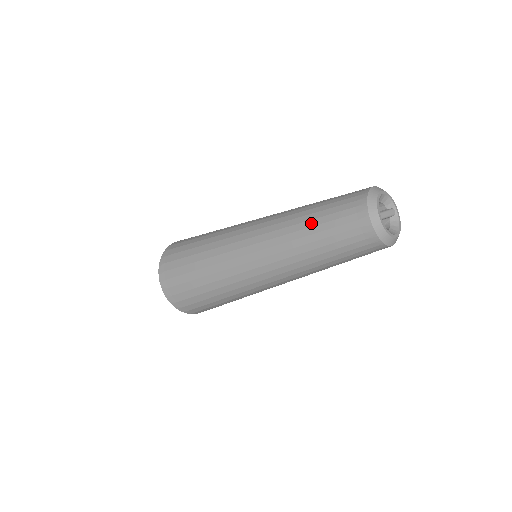
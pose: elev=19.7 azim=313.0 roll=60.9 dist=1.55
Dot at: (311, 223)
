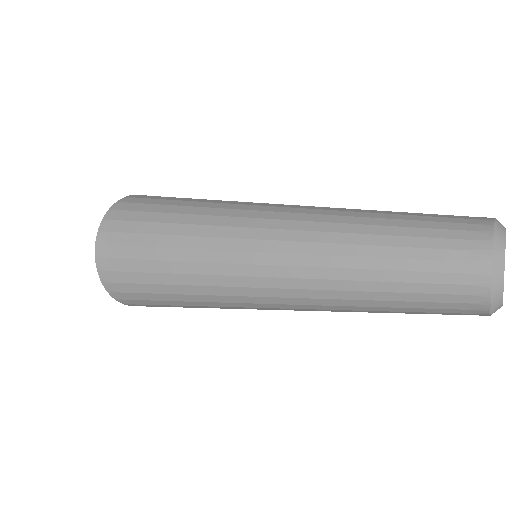
Dot at: (381, 251)
